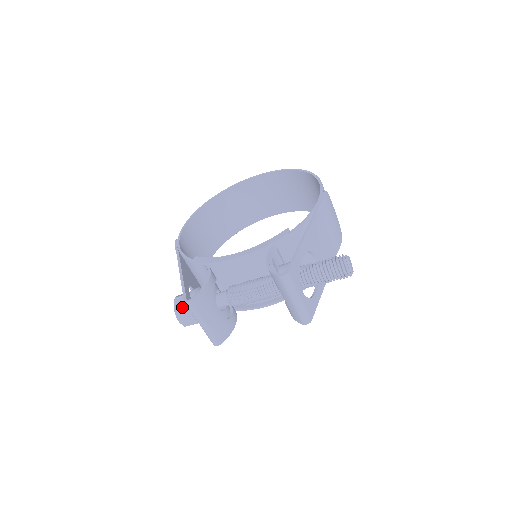
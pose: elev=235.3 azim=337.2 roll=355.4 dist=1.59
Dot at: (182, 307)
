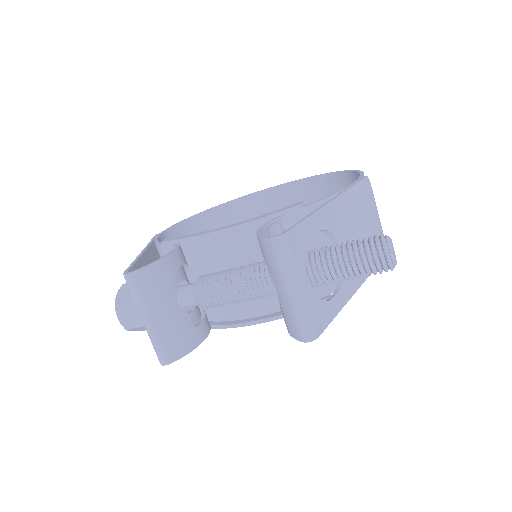
Dot at: (127, 296)
